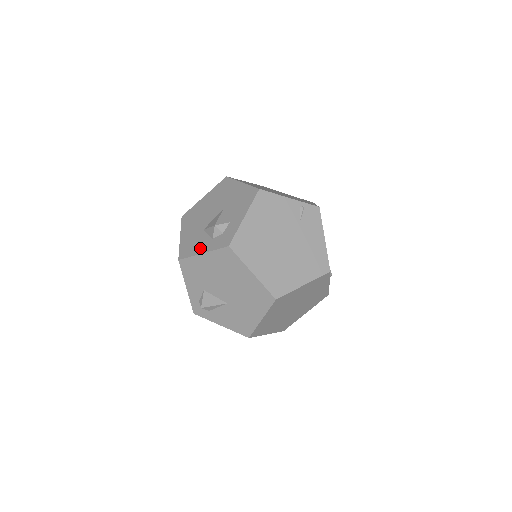
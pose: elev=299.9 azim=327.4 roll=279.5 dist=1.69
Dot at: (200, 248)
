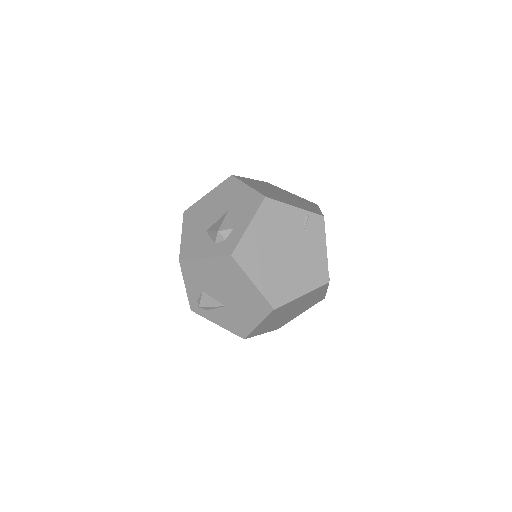
Dot at: (202, 252)
